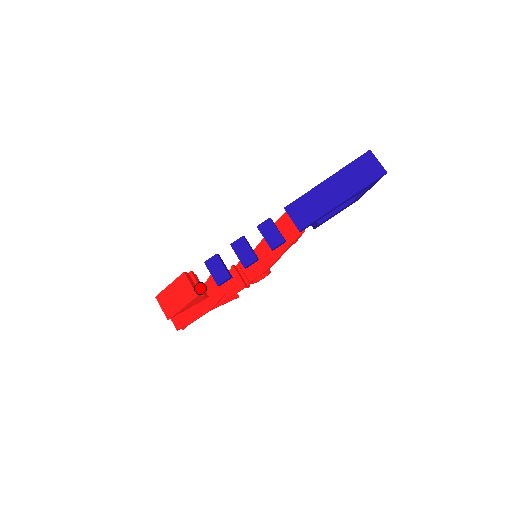
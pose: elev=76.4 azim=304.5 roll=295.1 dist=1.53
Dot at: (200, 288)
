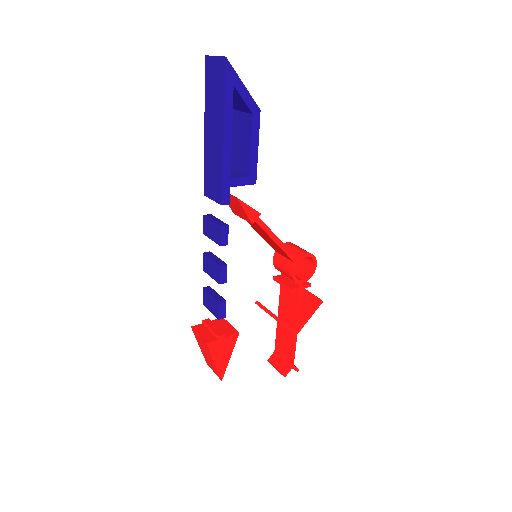
Dot at: (213, 332)
